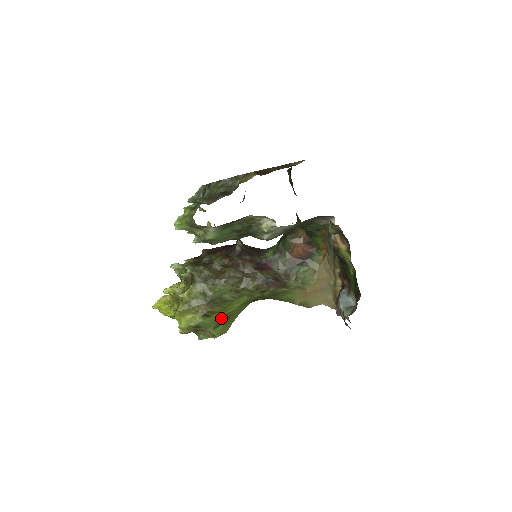
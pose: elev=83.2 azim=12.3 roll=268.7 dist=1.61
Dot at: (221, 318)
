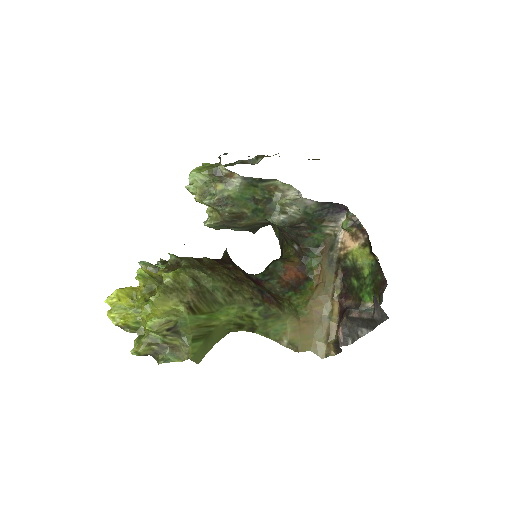
Dot at: (203, 328)
